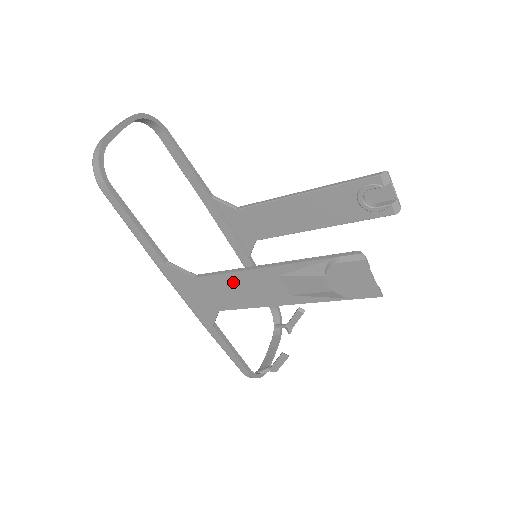
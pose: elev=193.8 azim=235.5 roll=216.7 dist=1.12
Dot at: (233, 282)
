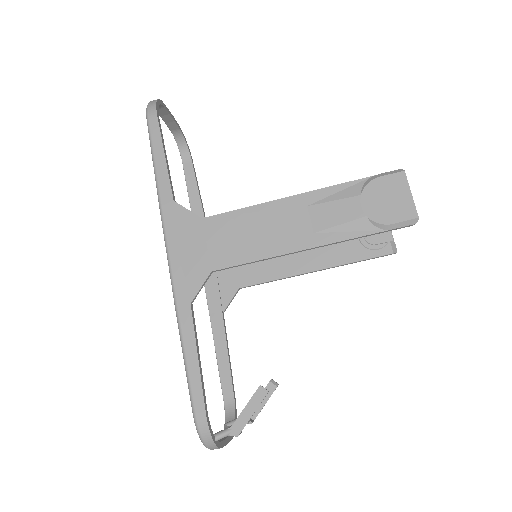
Dot at: (249, 220)
